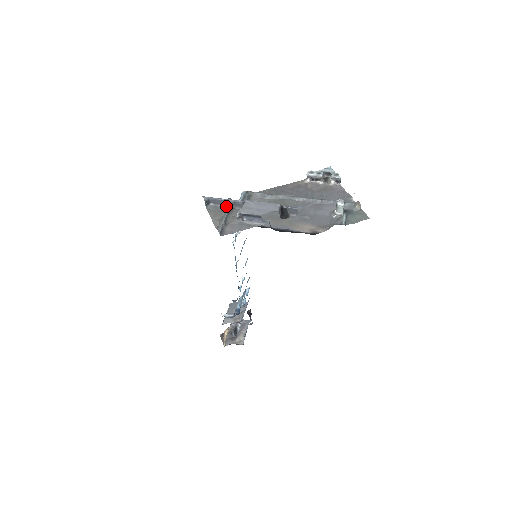
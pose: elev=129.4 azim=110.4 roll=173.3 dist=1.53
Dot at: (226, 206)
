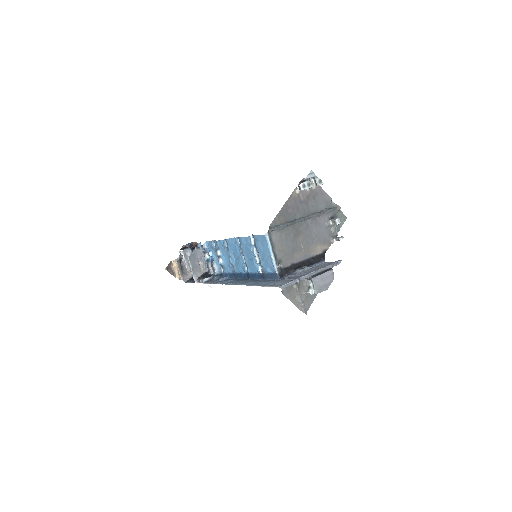
Dot at: occluded
